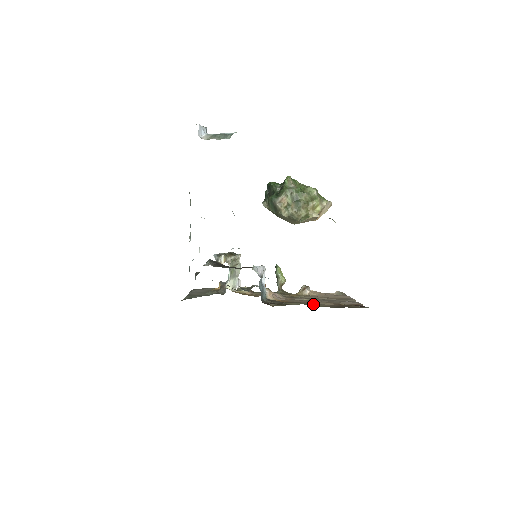
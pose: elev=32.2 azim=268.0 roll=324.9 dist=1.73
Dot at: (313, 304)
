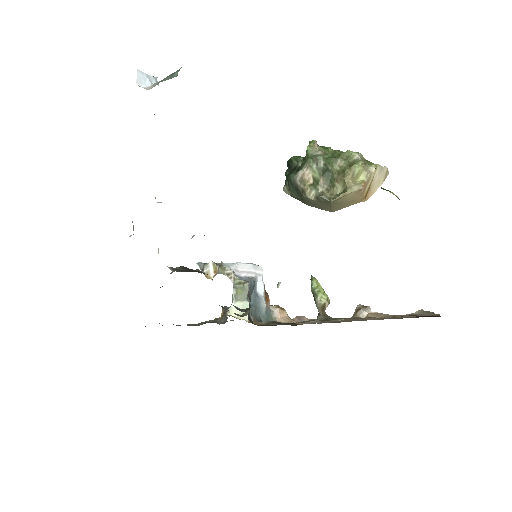
Dot at: occluded
